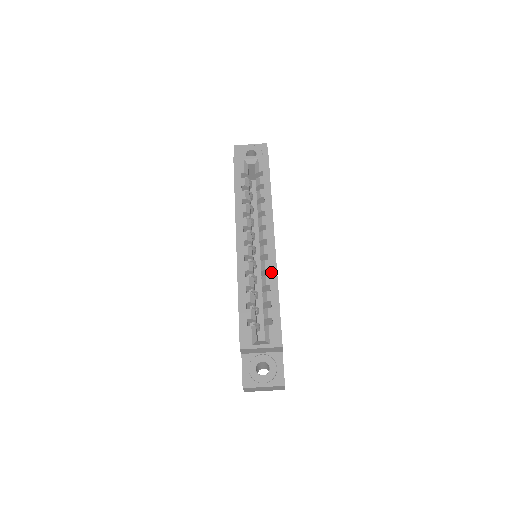
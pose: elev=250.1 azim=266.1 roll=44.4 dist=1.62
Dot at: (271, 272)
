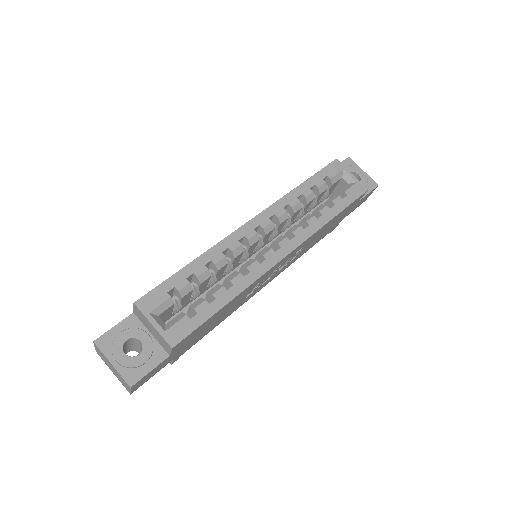
Dot at: (249, 276)
